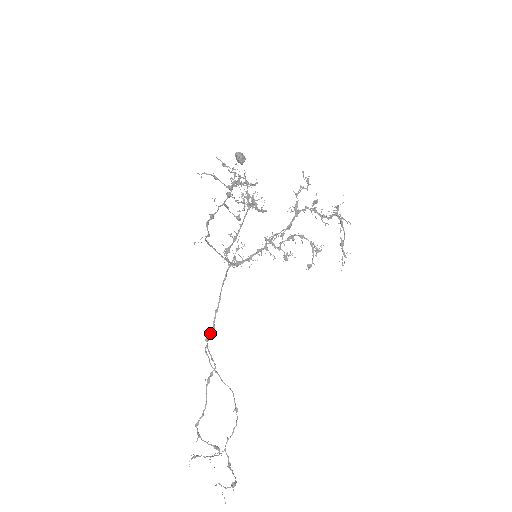
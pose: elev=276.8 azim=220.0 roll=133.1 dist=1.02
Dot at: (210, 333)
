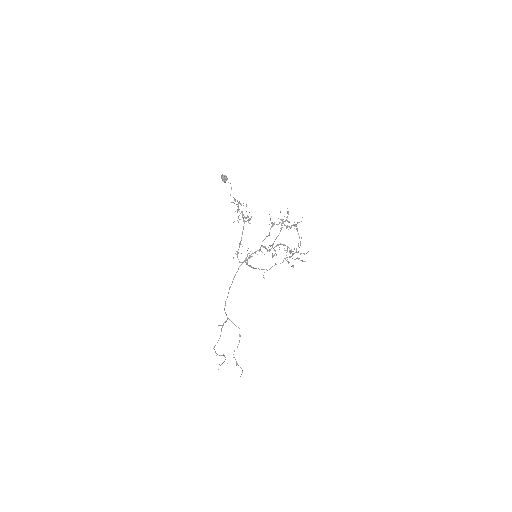
Dot at: occluded
